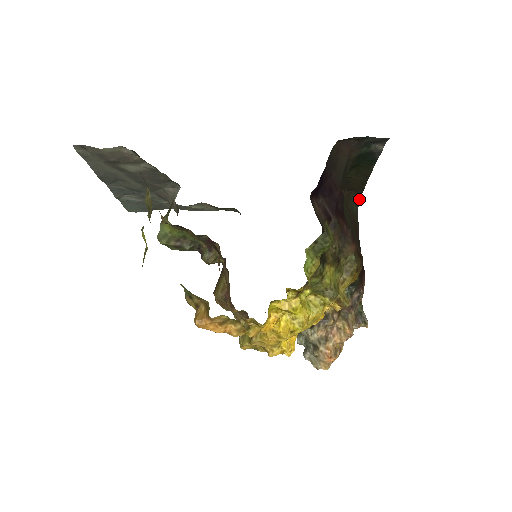
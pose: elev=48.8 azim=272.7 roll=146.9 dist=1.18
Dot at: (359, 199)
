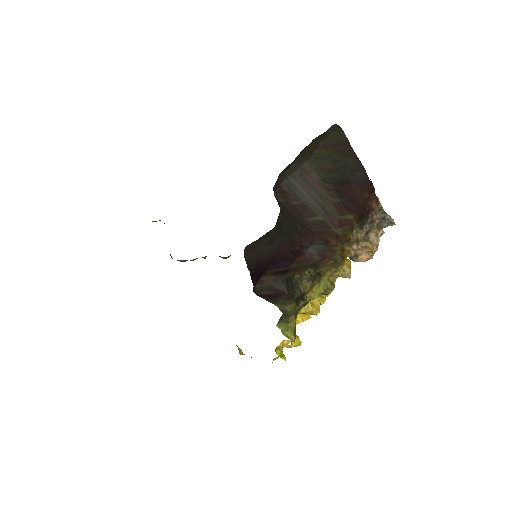
Dot at: (329, 128)
